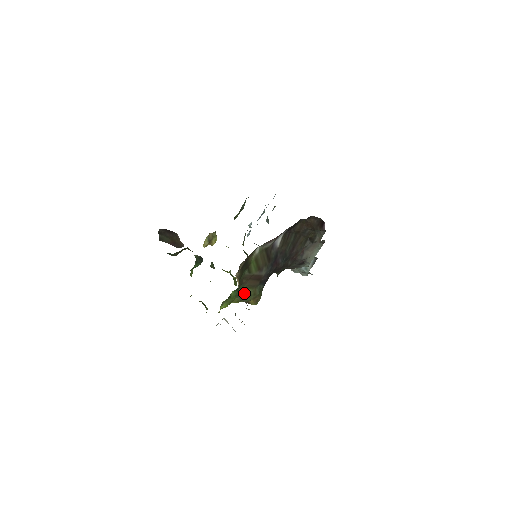
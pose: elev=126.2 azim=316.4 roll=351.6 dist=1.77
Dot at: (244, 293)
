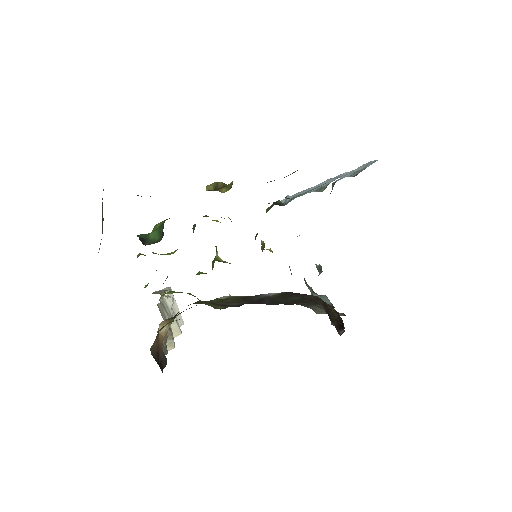
Dot at: occluded
